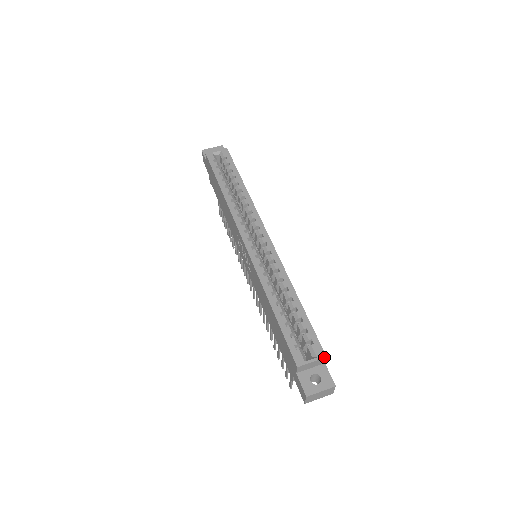
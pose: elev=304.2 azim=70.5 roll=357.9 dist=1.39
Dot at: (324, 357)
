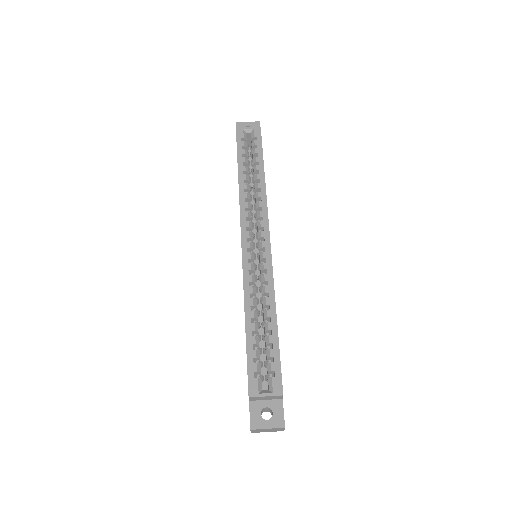
Dot at: (280, 395)
